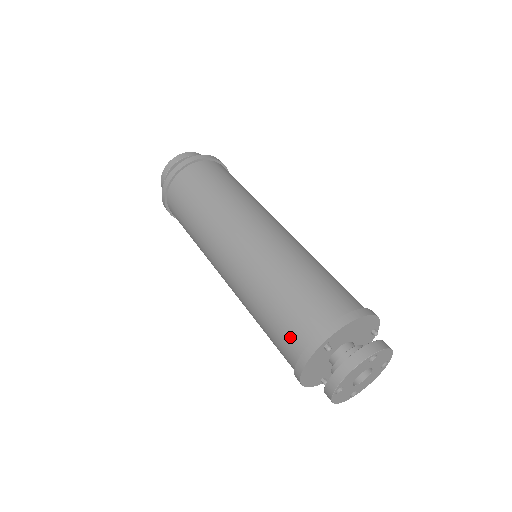
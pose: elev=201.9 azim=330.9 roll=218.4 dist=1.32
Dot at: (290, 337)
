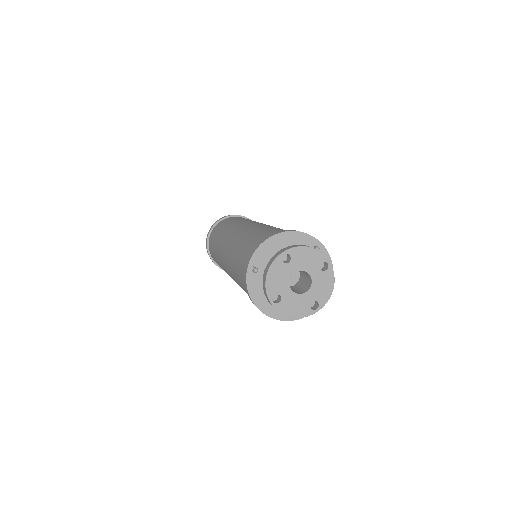
Dot at: (243, 282)
